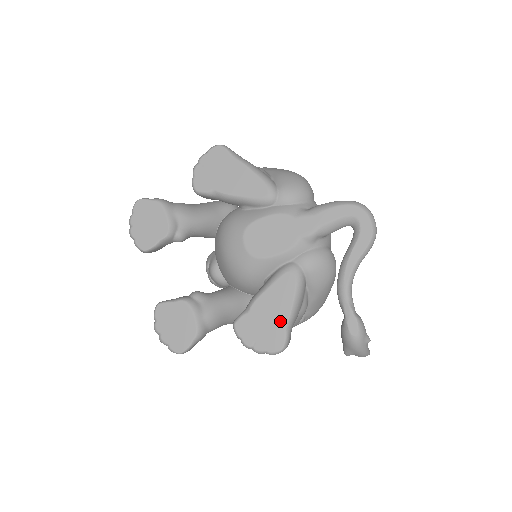
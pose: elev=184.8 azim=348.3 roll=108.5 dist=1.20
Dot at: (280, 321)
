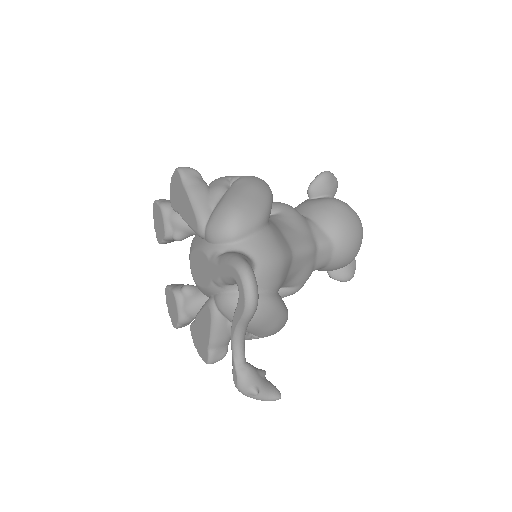
Dot at: (205, 342)
